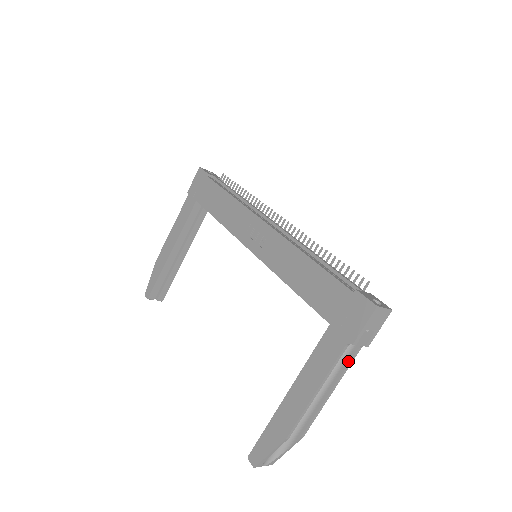
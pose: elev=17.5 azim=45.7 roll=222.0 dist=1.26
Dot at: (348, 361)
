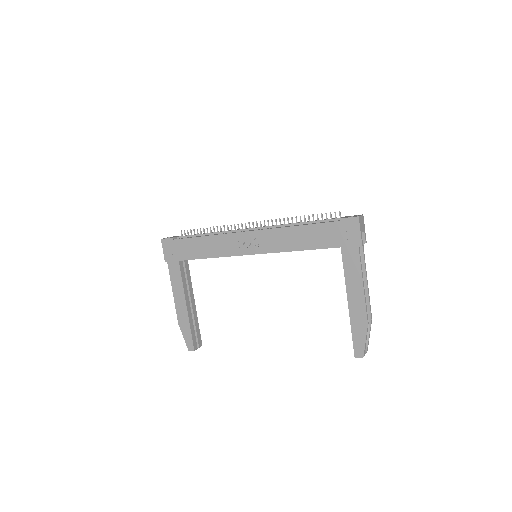
Dot at: (363, 259)
